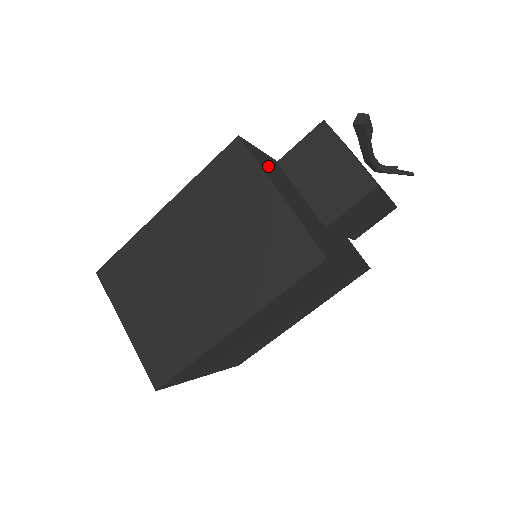
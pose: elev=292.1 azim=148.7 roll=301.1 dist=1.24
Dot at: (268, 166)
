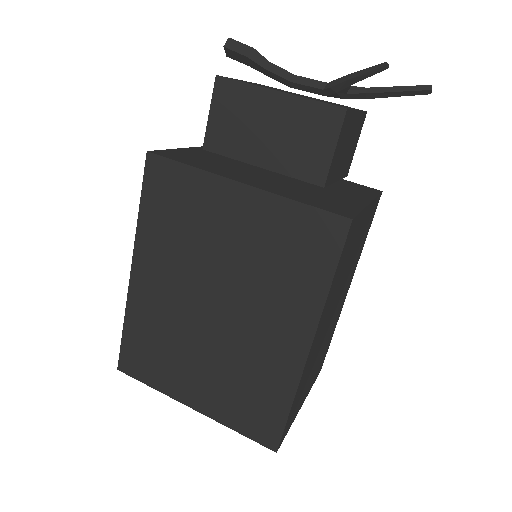
Dot at: occluded
